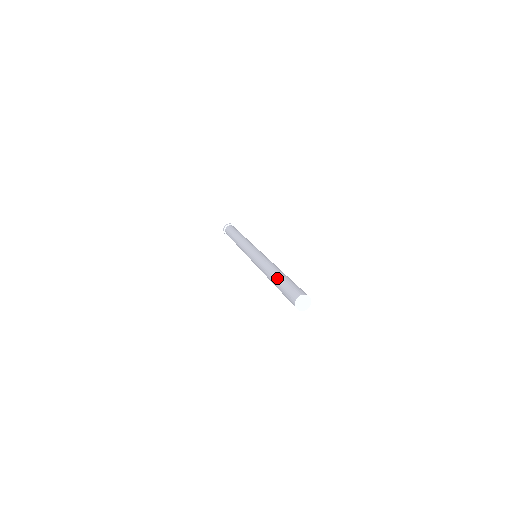
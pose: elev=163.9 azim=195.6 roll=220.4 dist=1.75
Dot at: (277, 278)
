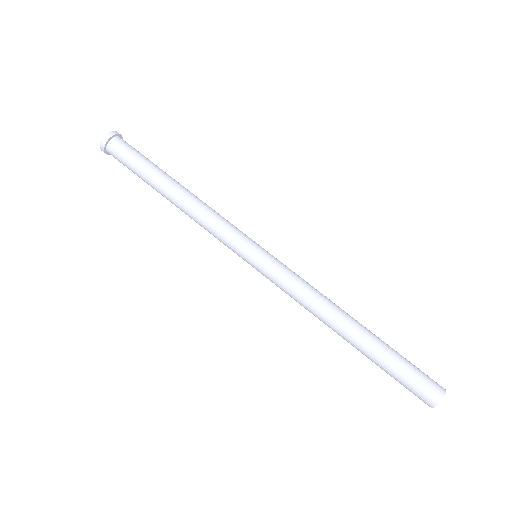
Dot at: (365, 352)
